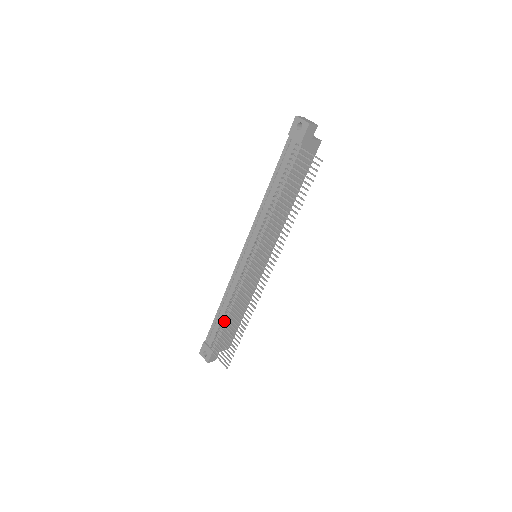
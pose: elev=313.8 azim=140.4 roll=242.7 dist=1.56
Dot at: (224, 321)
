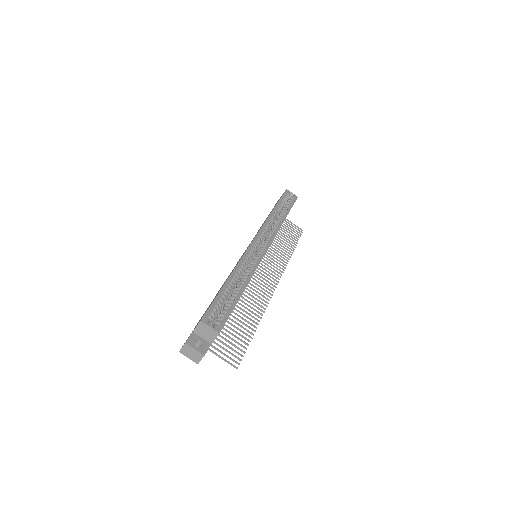
Dot at: occluded
